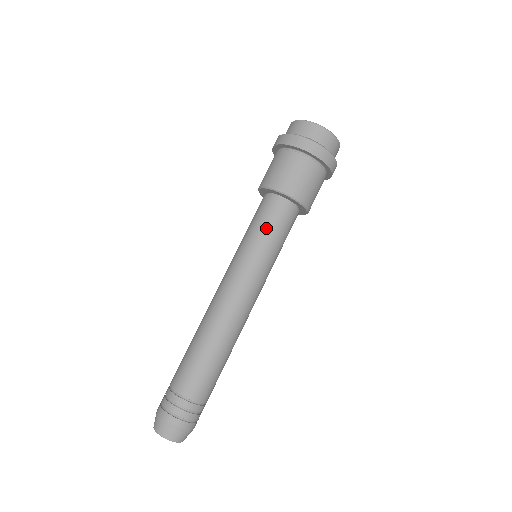
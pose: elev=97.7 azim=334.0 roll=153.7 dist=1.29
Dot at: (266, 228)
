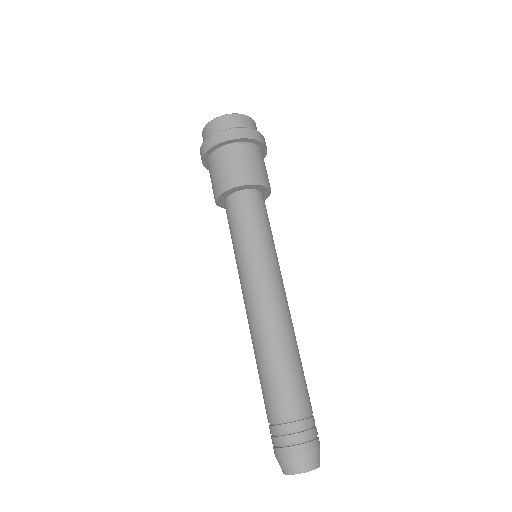
Dot at: (240, 226)
